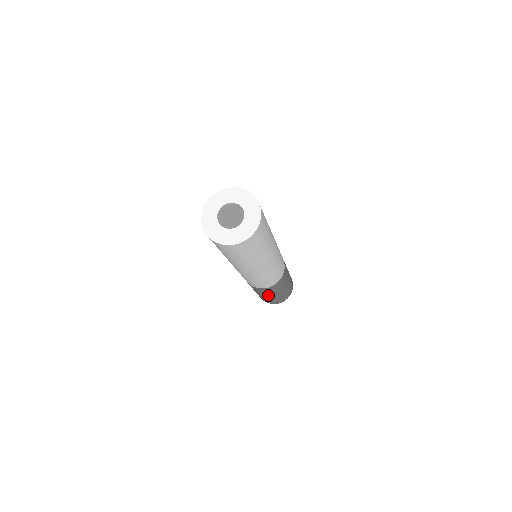
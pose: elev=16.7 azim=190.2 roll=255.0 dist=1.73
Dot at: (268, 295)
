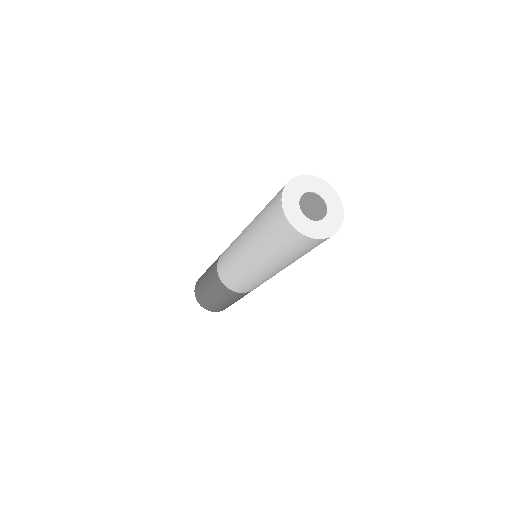
Dot at: occluded
